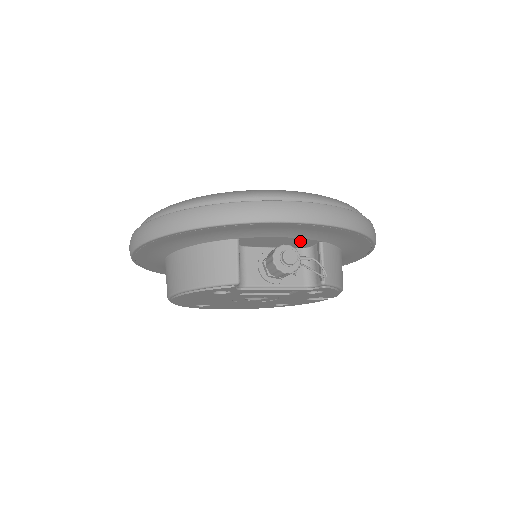
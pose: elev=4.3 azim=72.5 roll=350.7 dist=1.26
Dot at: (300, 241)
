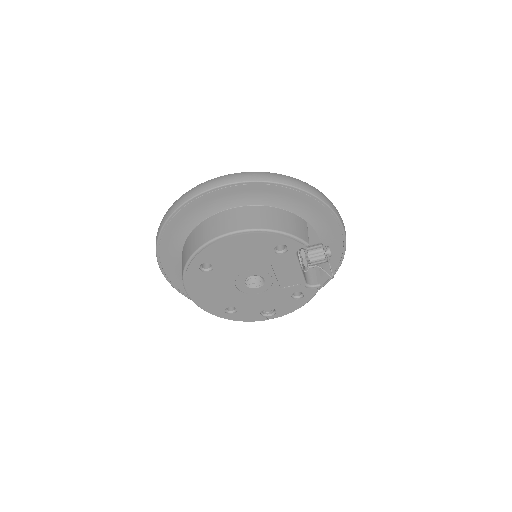
Dot at: occluded
